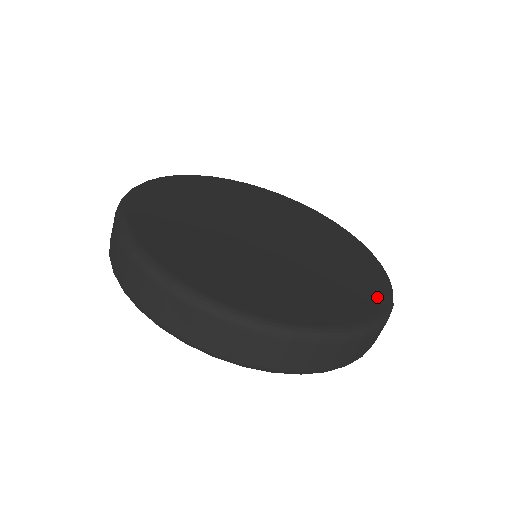
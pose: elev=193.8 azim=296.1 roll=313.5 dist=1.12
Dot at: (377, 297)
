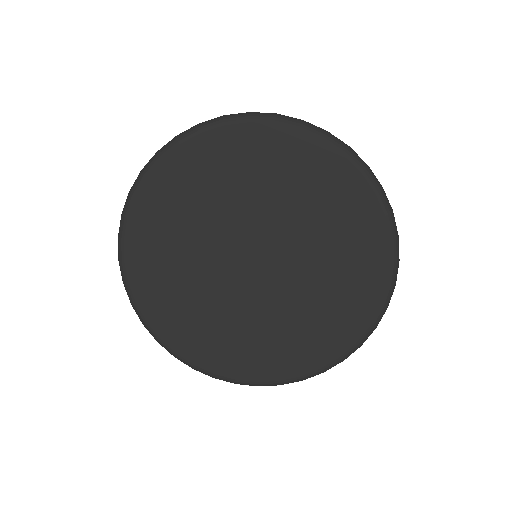
Dot at: (341, 345)
